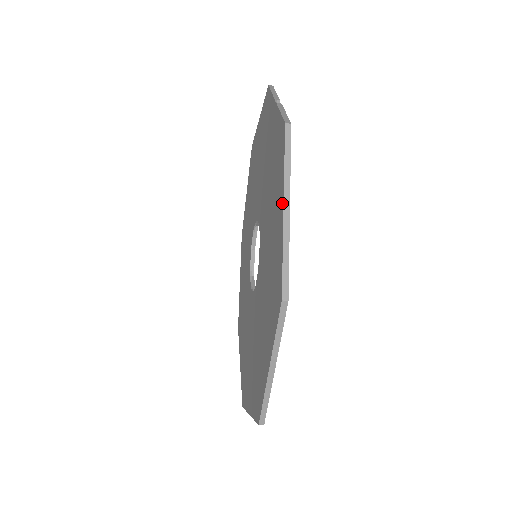
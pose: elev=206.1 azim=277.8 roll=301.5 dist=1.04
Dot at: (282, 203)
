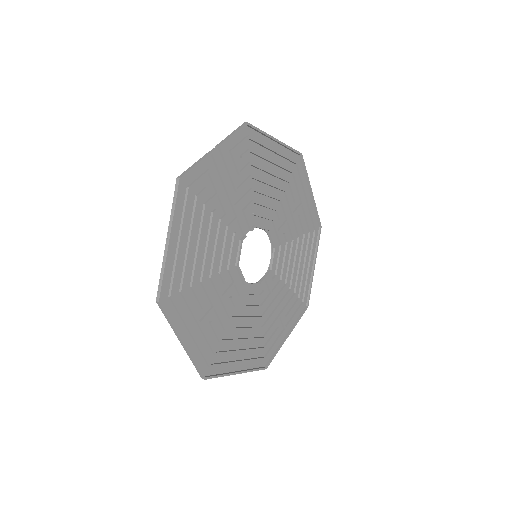
Dot at: (170, 236)
